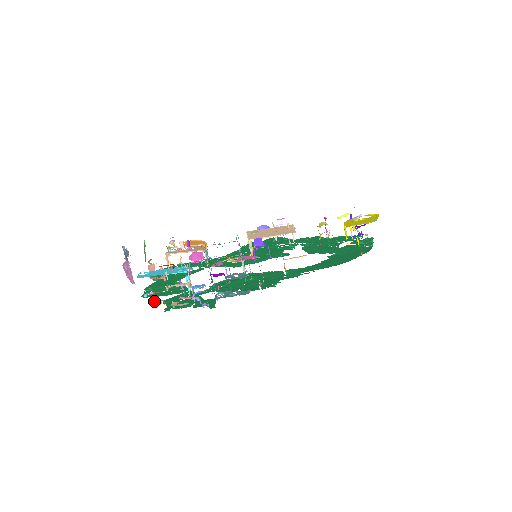
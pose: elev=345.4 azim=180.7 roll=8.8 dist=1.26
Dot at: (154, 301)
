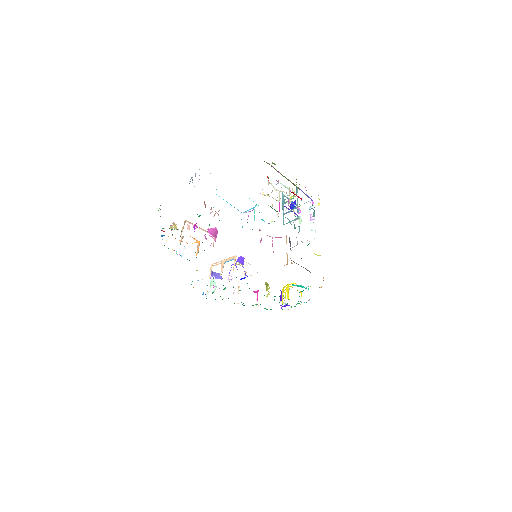
Dot at: occluded
